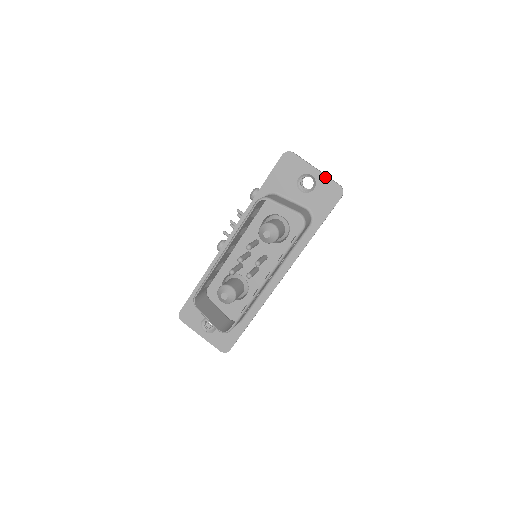
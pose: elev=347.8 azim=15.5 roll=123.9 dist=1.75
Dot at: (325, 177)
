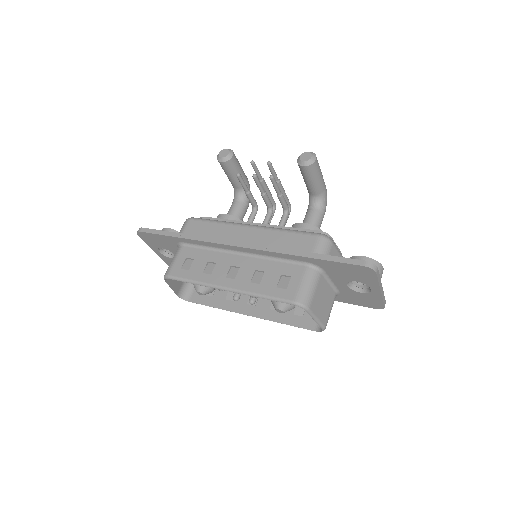
Dot at: (380, 297)
